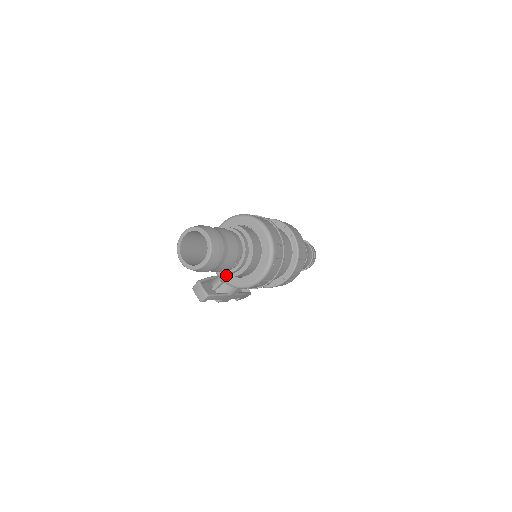
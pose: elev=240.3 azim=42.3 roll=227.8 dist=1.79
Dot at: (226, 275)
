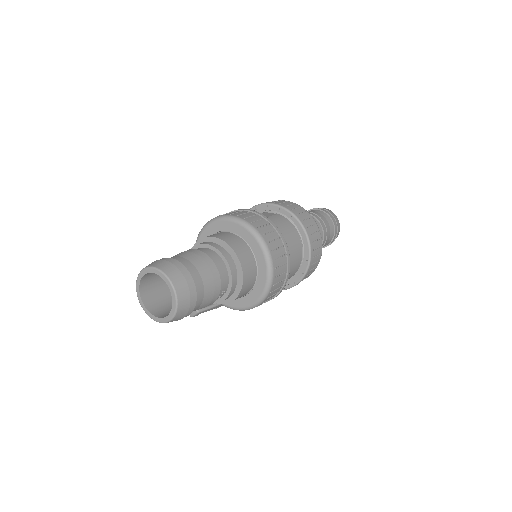
Dot at: occluded
